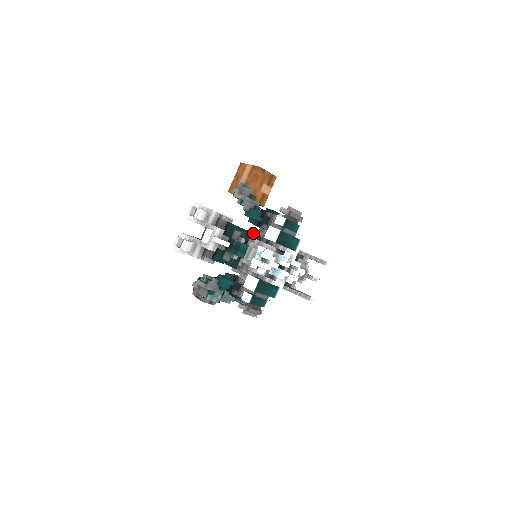
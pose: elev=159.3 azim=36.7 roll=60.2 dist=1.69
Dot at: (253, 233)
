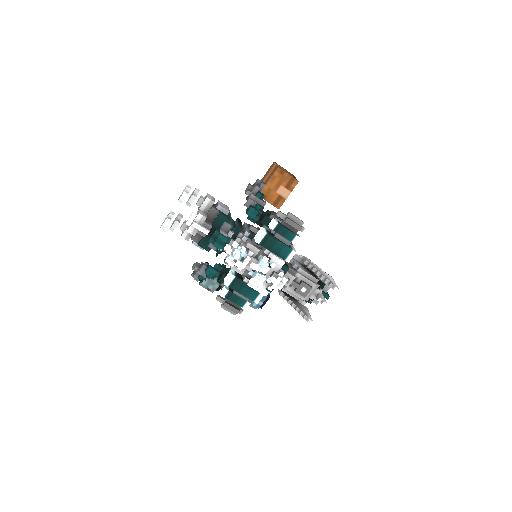
Dot at: (246, 230)
